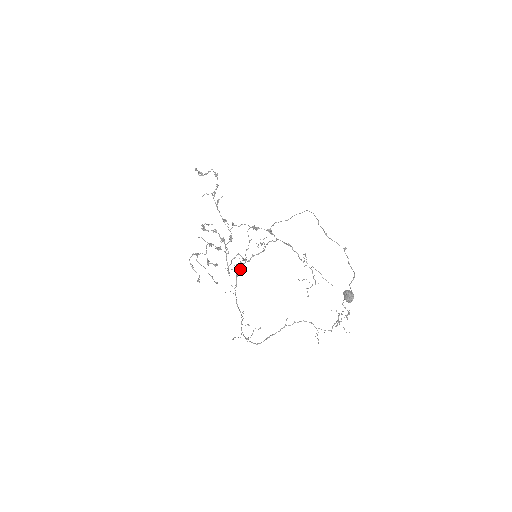
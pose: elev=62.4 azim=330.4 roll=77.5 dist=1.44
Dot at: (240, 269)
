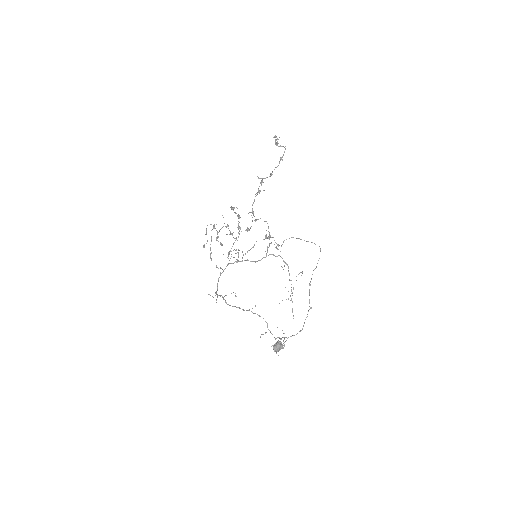
Dot at: (231, 263)
